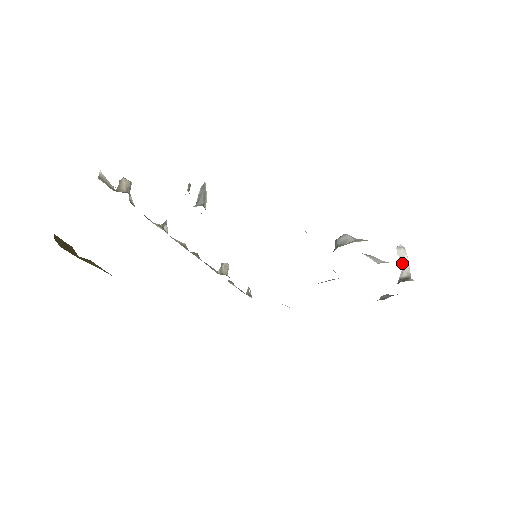
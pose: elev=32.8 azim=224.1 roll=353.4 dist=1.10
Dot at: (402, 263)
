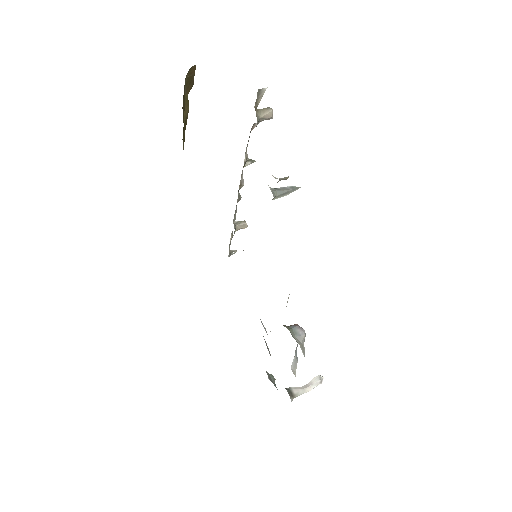
Dot at: (306, 385)
